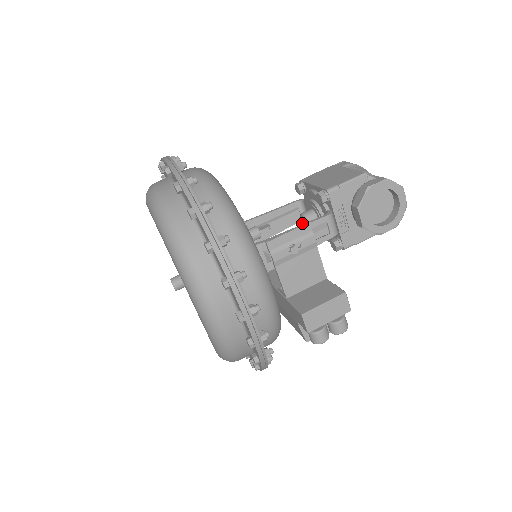
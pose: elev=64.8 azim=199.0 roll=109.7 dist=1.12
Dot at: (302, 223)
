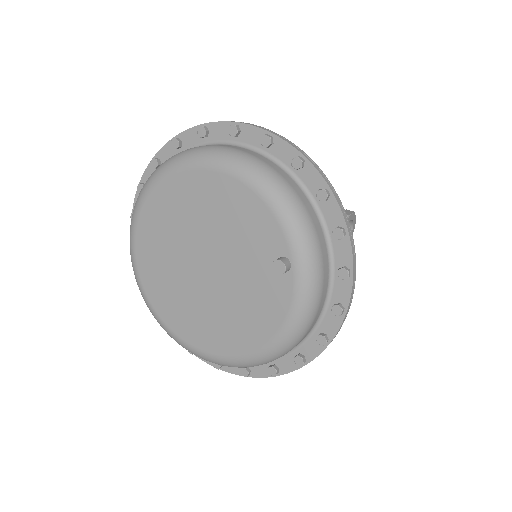
Dot at: occluded
